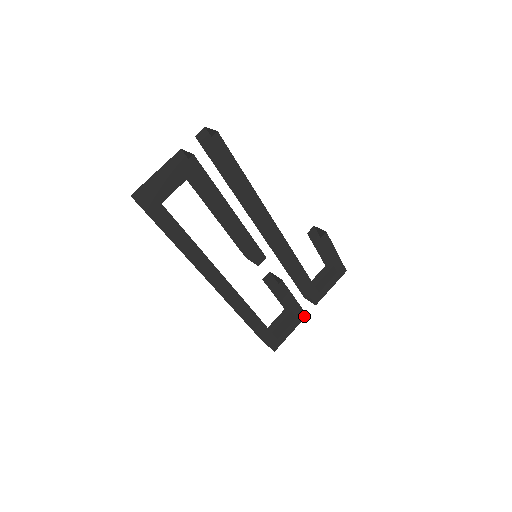
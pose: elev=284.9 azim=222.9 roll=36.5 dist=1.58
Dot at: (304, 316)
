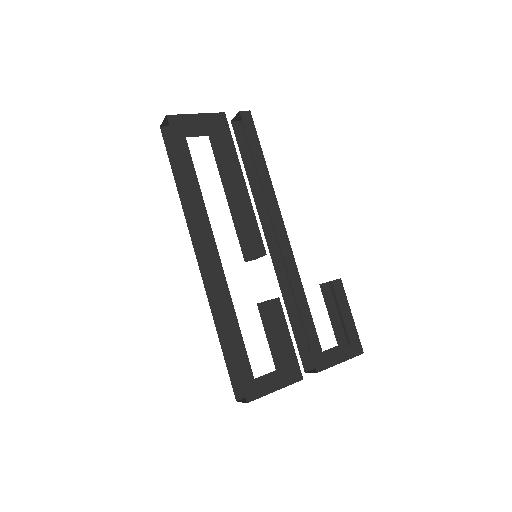
Dot at: (299, 377)
